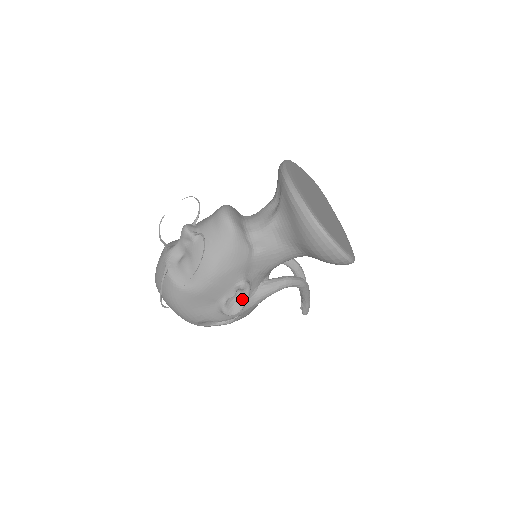
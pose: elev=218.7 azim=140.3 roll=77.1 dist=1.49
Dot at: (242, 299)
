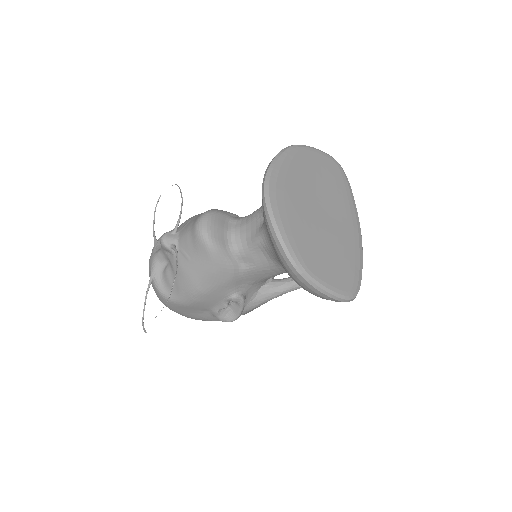
Dot at: (237, 308)
